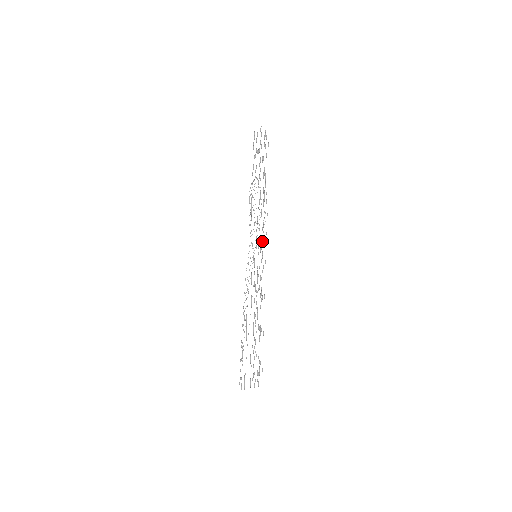
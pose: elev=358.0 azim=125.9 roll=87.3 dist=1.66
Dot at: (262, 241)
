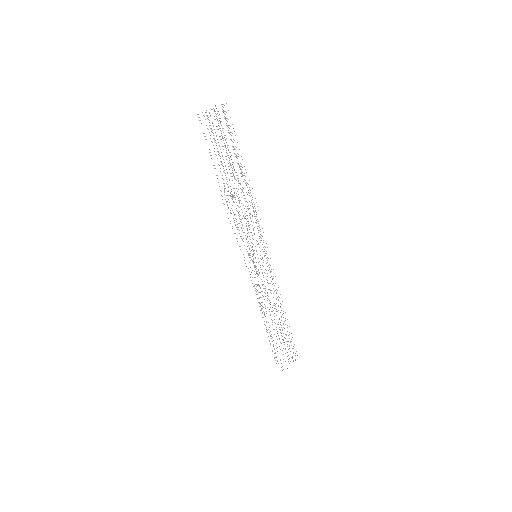
Dot at: occluded
